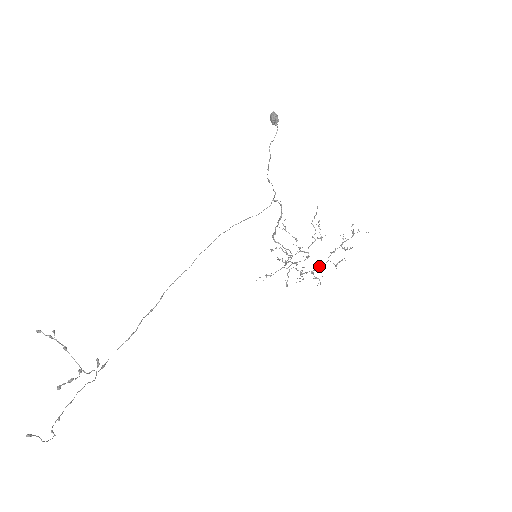
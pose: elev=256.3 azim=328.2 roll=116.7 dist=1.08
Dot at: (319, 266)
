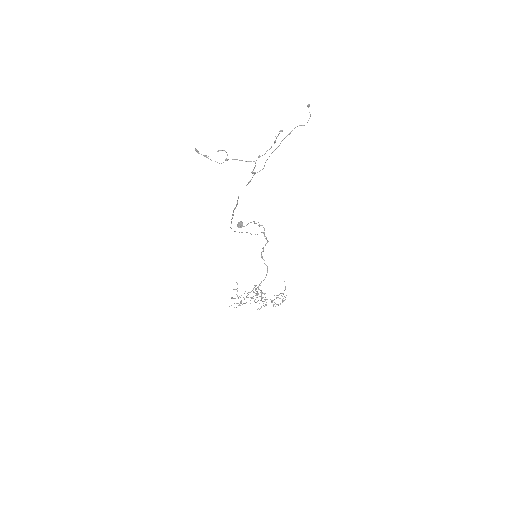
Dot at: (273, 300)
